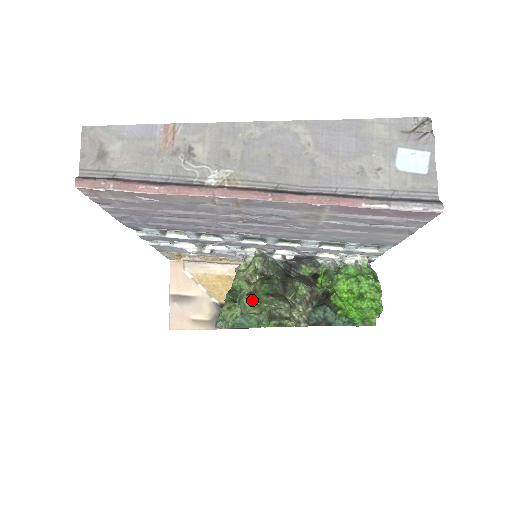
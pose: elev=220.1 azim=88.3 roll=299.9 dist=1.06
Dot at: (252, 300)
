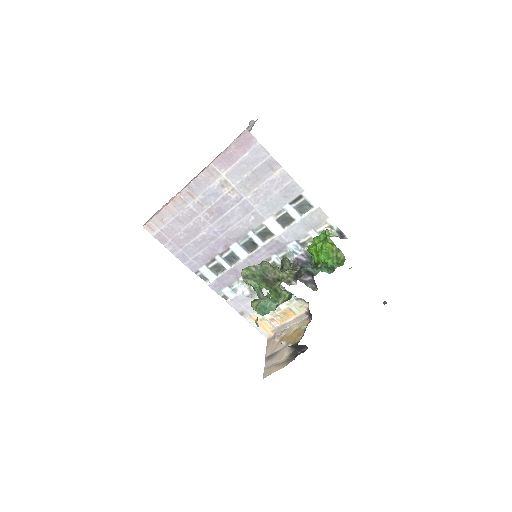
Dot at: occluded
